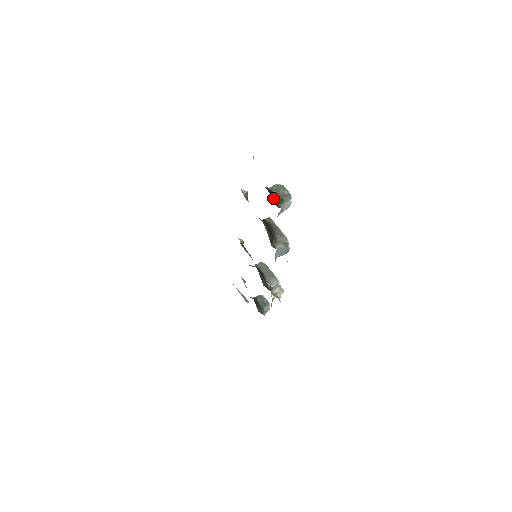
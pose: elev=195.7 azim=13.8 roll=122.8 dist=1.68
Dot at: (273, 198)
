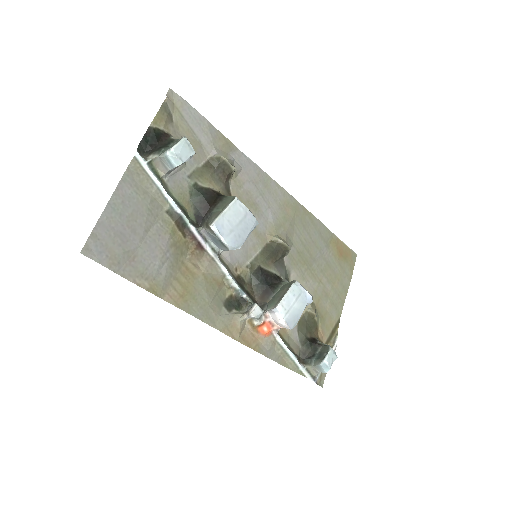
Dot at: (156, 147)
